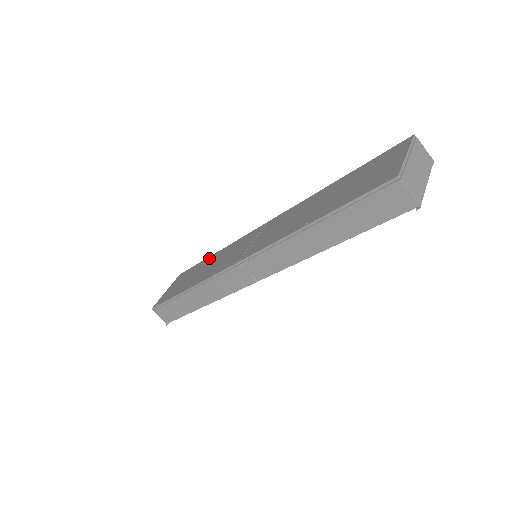
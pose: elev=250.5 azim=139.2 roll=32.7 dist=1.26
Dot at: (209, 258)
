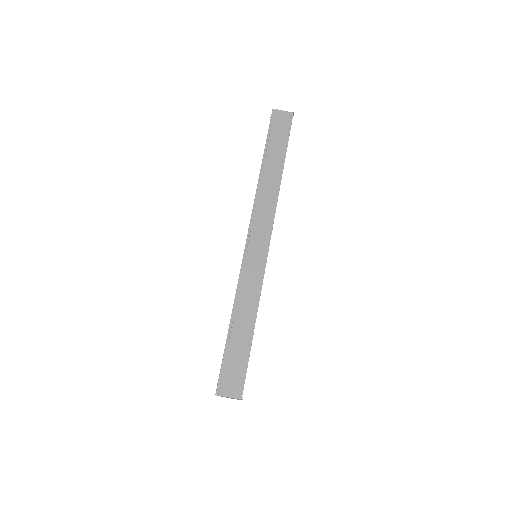
Dot at: occluded
